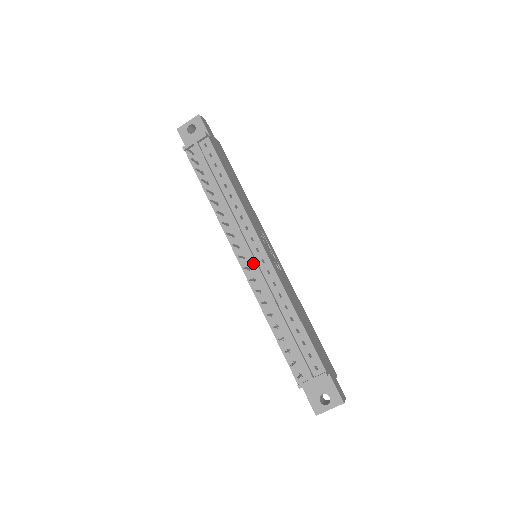
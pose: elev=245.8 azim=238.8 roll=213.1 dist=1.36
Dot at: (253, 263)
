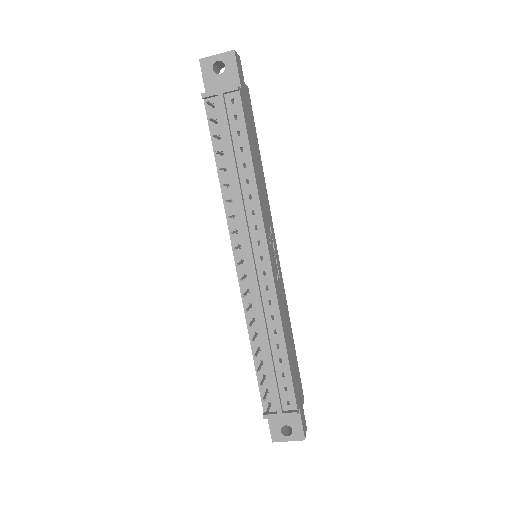
Dot at: (252, 273)
